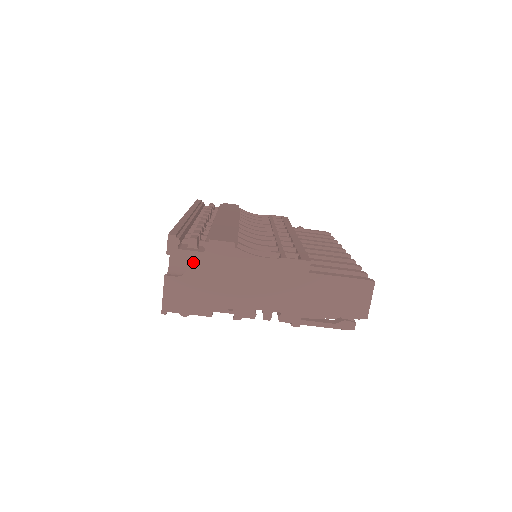
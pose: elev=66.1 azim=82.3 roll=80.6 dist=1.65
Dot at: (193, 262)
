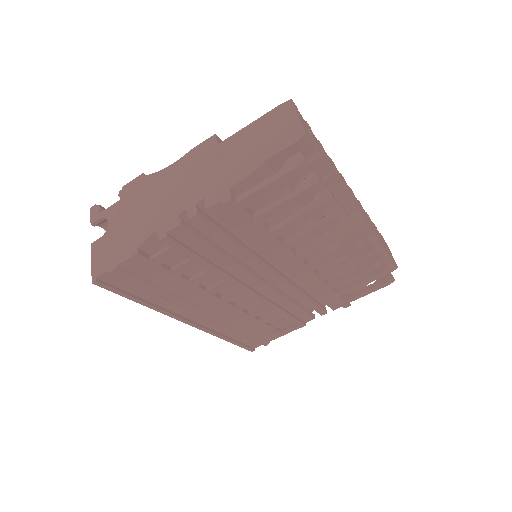
Dot at: (112, 215)
